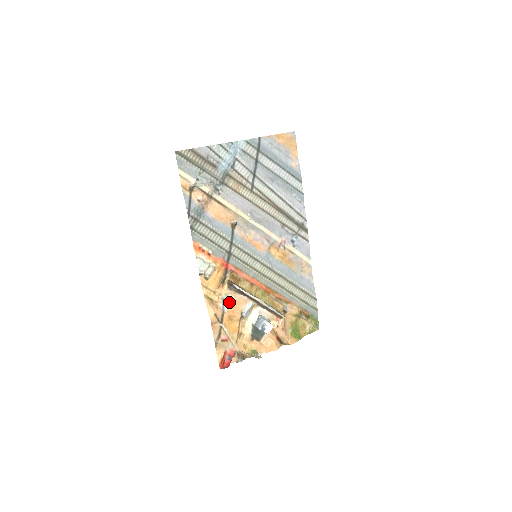
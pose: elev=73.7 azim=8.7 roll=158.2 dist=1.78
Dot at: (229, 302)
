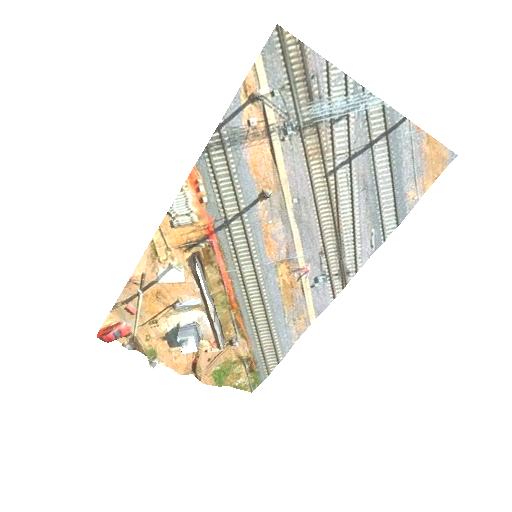
Dot at: (174, 276)
